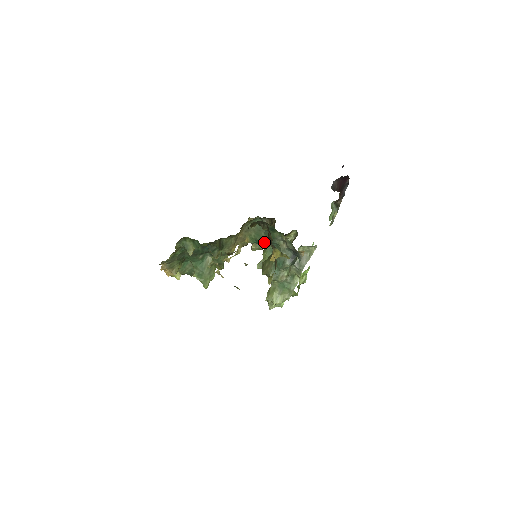
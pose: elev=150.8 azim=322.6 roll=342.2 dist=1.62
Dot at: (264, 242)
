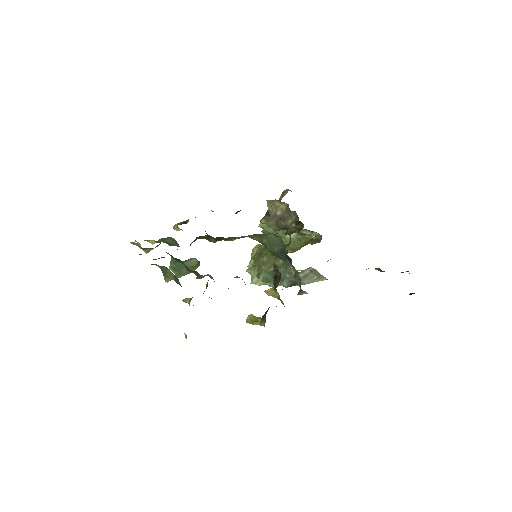
Dot at: (273, 252)
